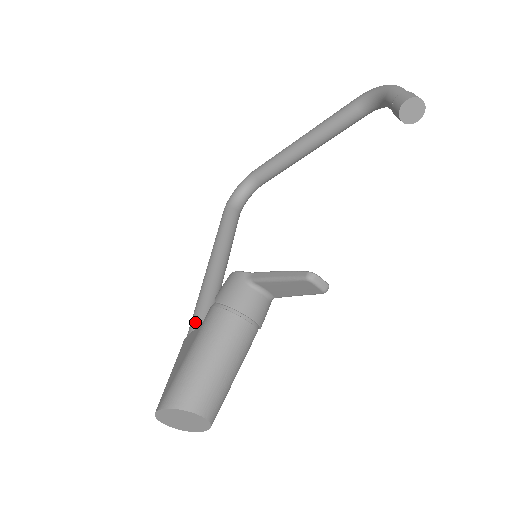
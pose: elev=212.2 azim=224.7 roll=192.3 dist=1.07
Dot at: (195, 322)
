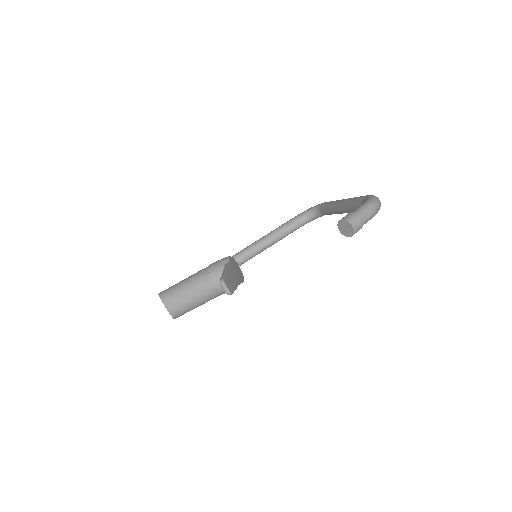
Dot at: occluded
